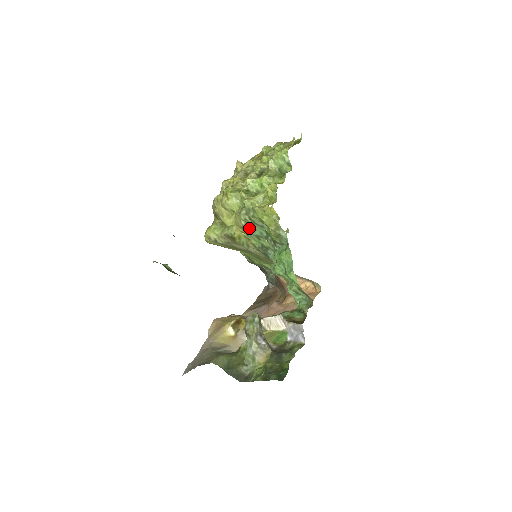
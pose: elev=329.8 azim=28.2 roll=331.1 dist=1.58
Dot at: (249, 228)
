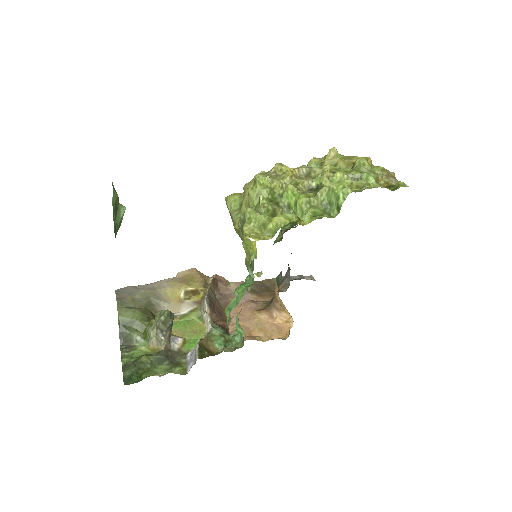
Dot at: occluded
